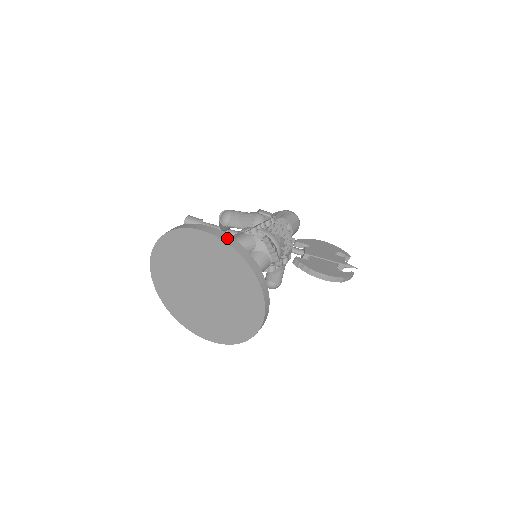
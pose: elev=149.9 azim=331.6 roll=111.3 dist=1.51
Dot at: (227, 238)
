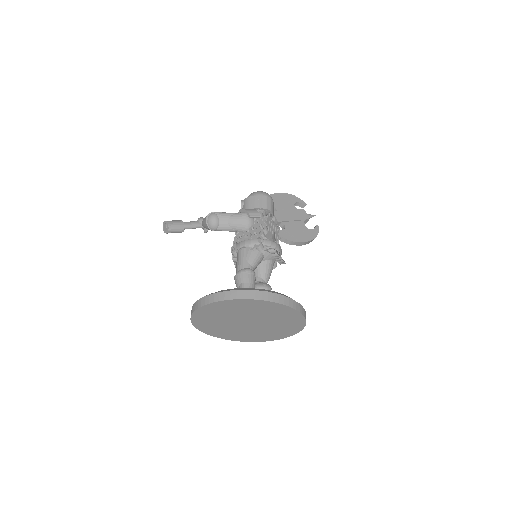
Dot at: (278, 298)
